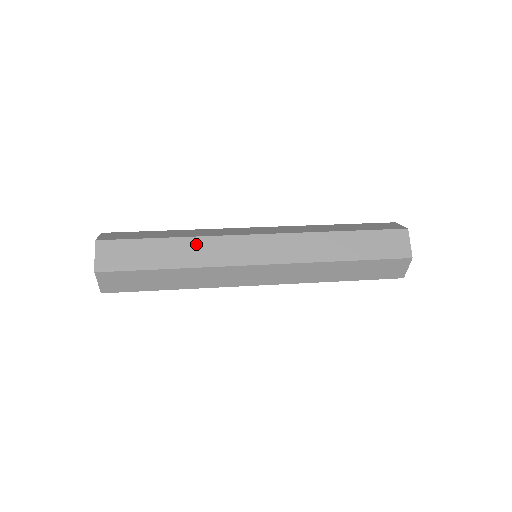
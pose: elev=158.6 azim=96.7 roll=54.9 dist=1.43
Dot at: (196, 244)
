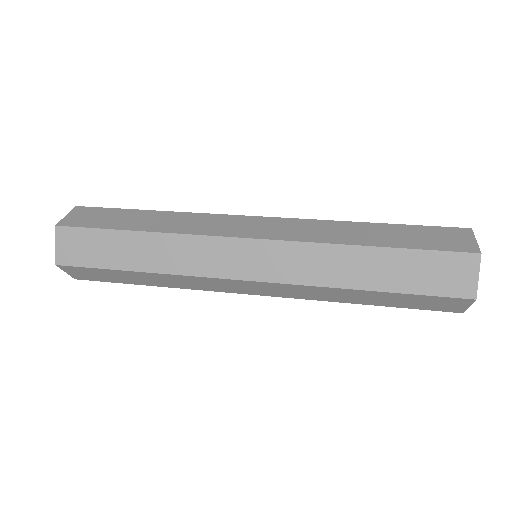
Dot at: (181, 217)
